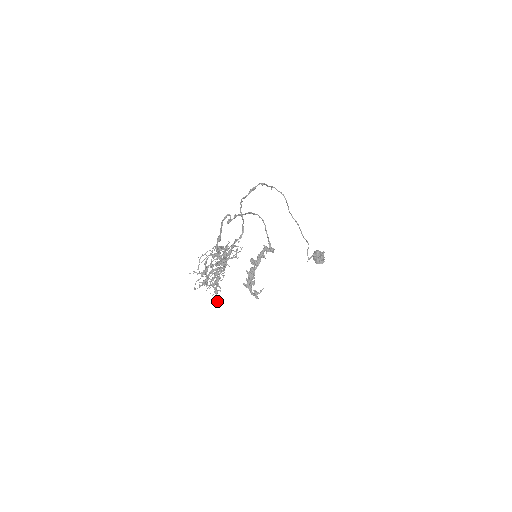
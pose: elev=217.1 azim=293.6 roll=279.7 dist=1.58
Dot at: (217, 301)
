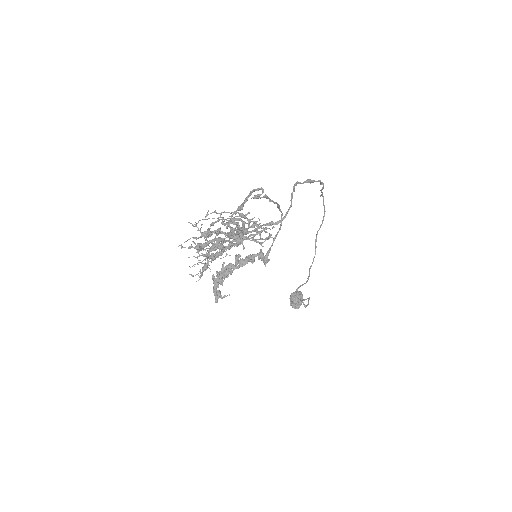
Dot at: (198, 280)
